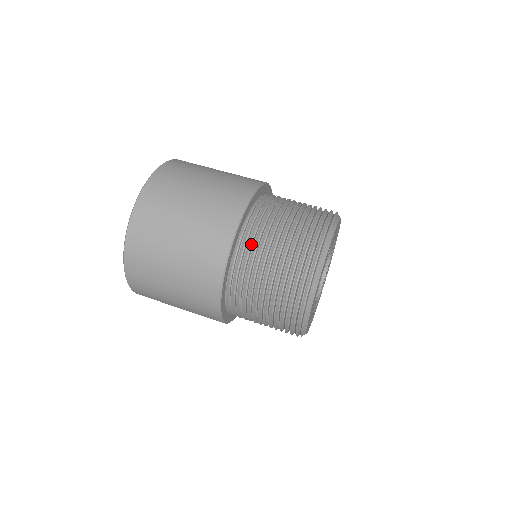
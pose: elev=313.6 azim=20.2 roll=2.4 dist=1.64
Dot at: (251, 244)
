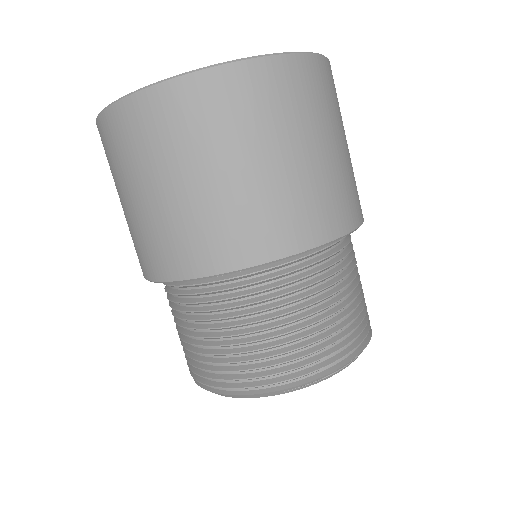
Dot at: (201, 296)
